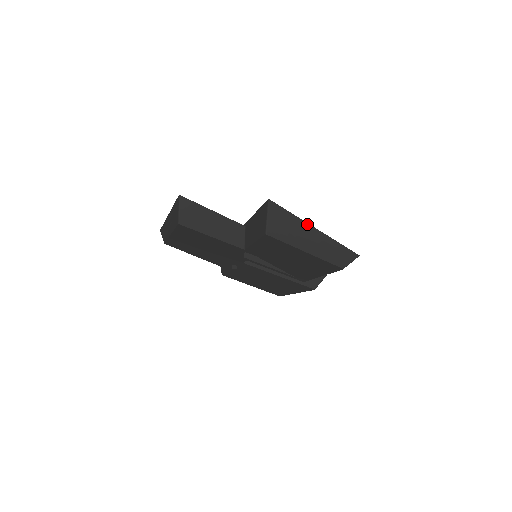
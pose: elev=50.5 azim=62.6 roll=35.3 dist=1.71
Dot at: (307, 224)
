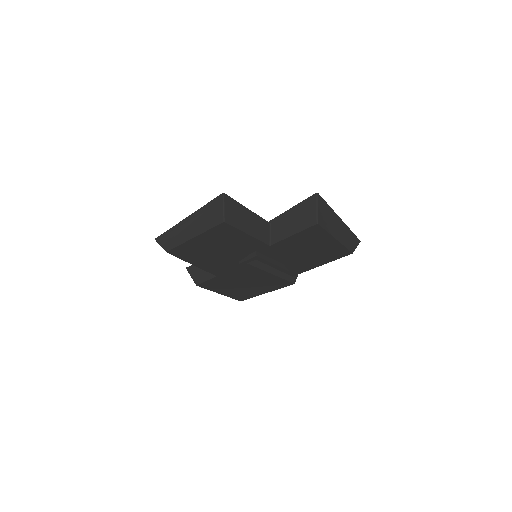
Dot at: (336, 215)
